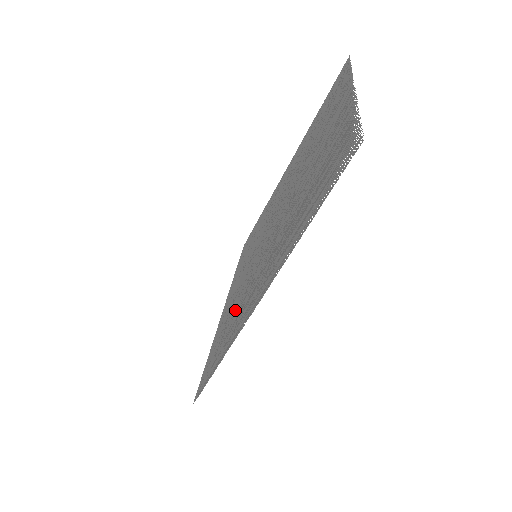
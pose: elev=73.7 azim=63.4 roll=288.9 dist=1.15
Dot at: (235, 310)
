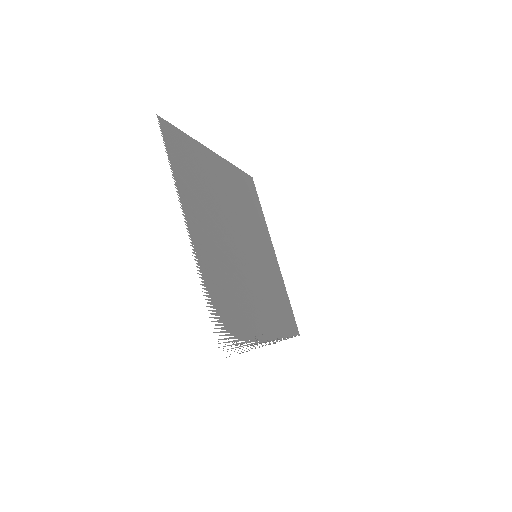
Dot at: (274, 297)
